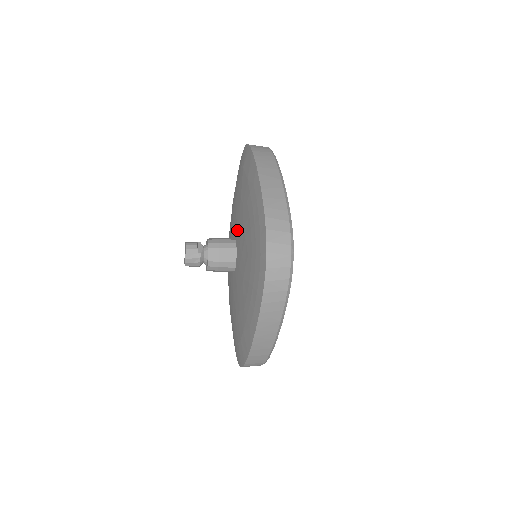
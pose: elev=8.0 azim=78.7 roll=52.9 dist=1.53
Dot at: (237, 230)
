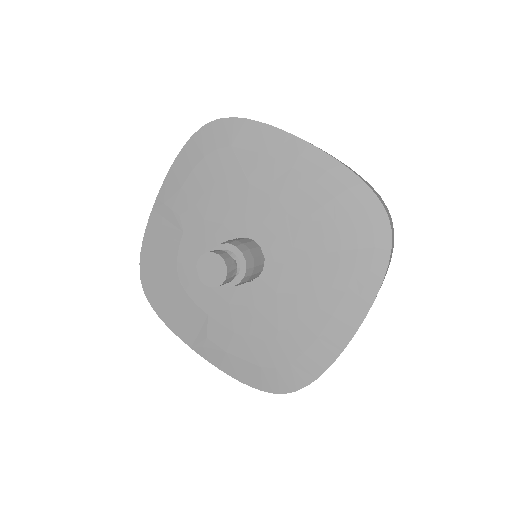
Dot at: (253, 224)
